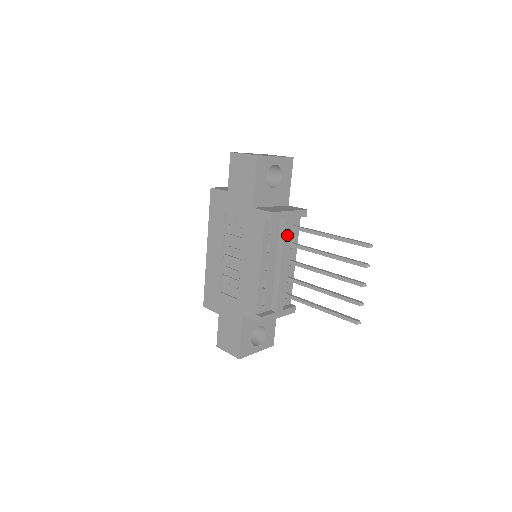
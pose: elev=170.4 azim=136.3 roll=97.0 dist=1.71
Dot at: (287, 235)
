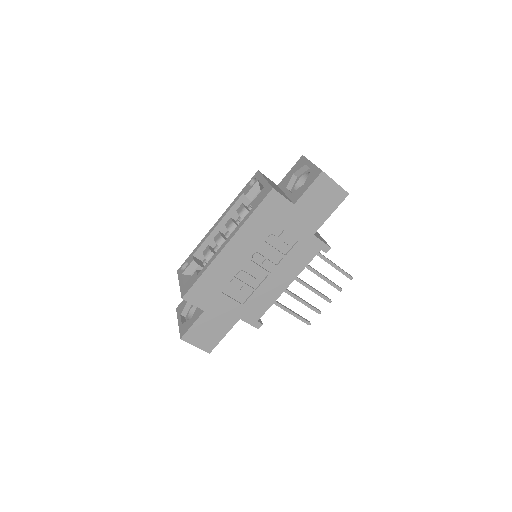
Dot at: occluded
